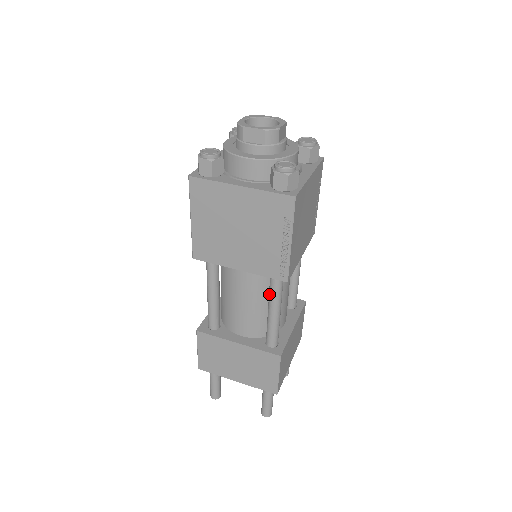
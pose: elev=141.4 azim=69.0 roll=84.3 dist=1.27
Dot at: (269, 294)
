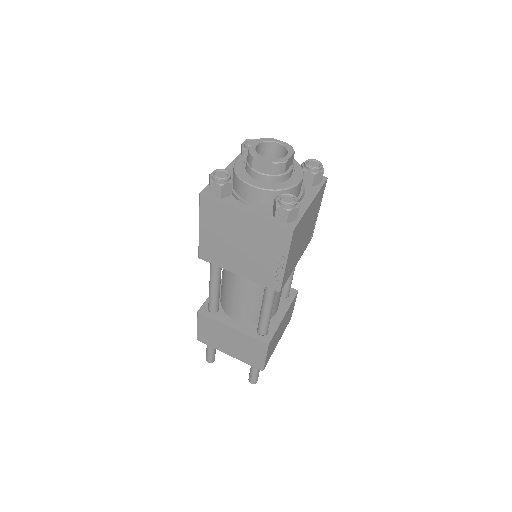
Dot at: (263, 295)
